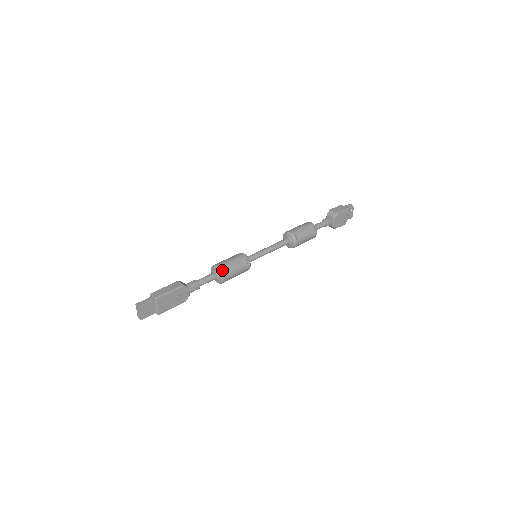
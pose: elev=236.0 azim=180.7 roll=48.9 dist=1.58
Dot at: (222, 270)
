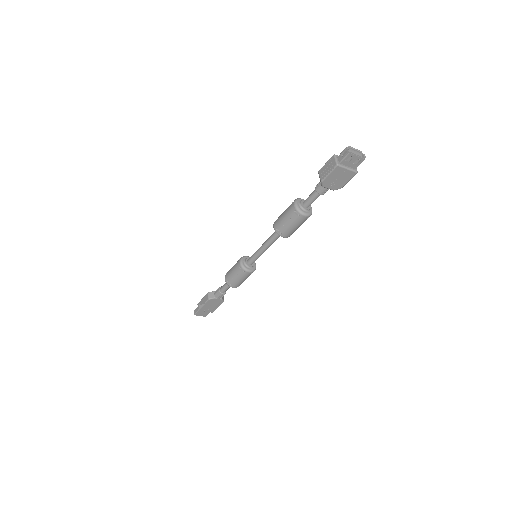
Dot at: (230, 281)
